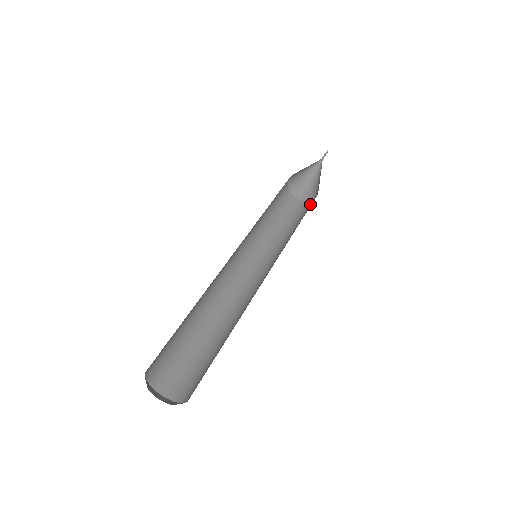
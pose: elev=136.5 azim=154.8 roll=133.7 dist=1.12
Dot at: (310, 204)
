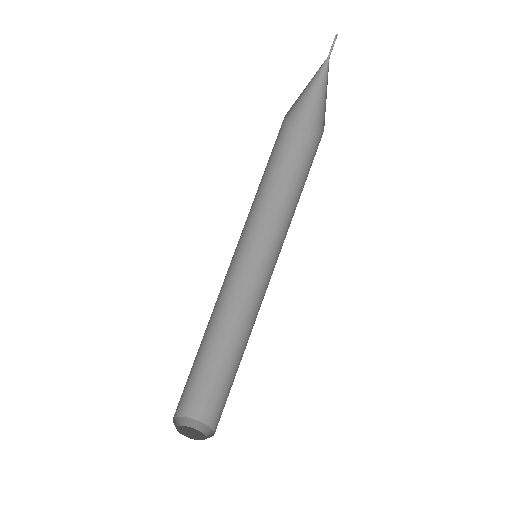
Dot at: (314, 145)
